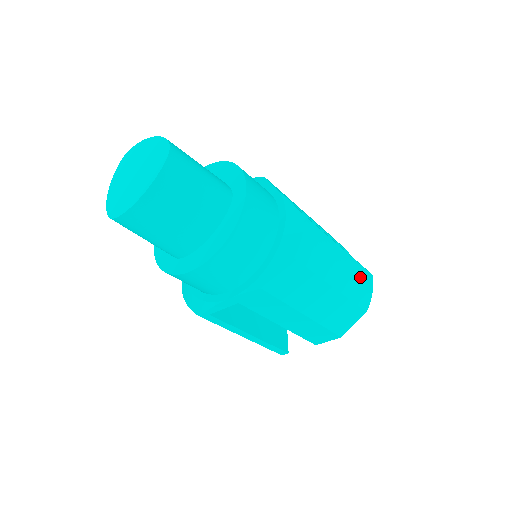
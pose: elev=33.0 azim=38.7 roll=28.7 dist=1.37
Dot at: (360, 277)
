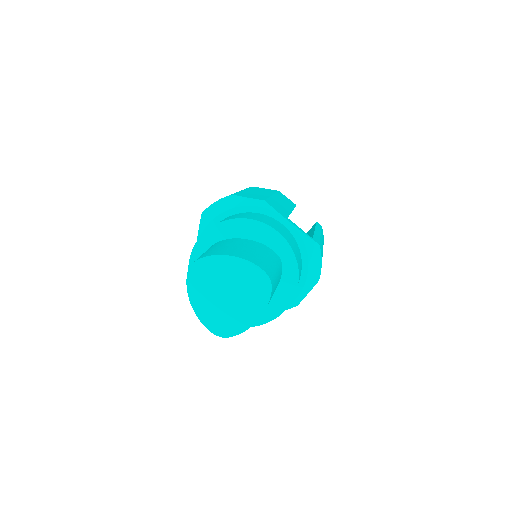
Dot at: occluded
